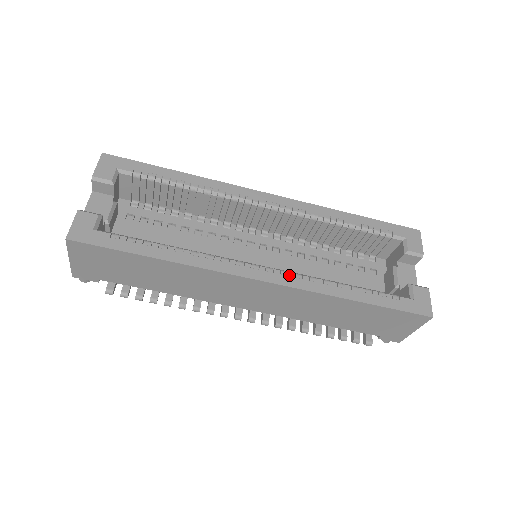
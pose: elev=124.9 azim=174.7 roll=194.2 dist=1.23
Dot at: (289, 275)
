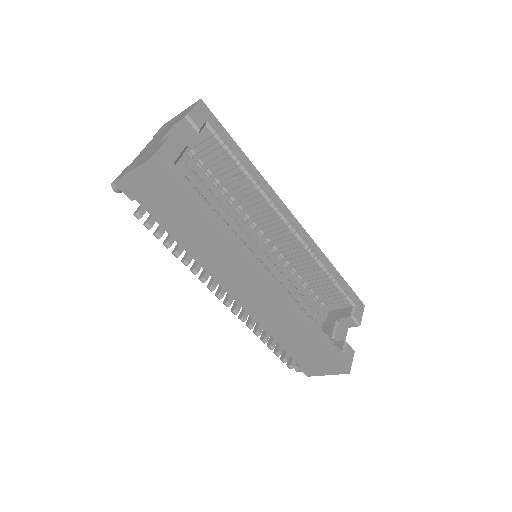
Dot at: (284, 290)
